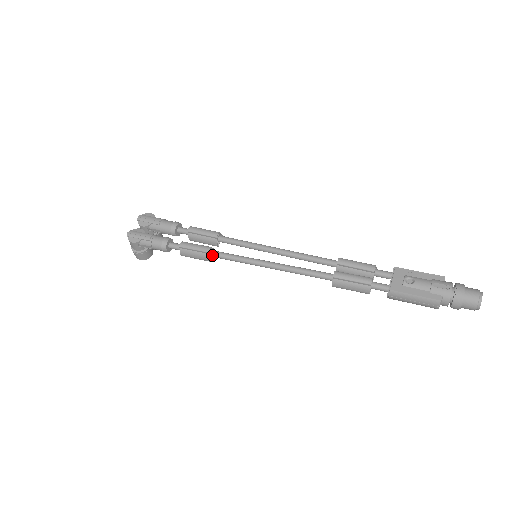
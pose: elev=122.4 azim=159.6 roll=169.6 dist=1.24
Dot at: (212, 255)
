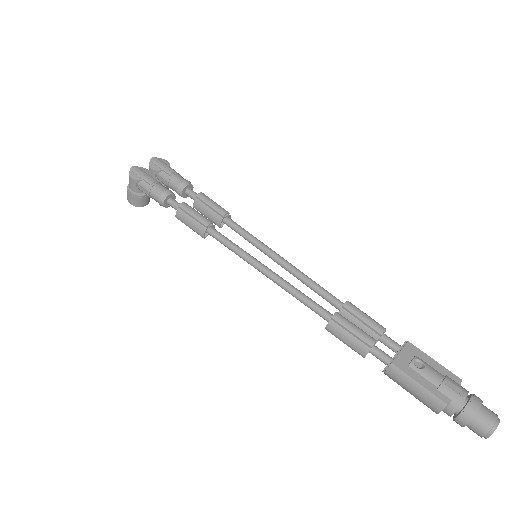
Dot at: (209, 231)
